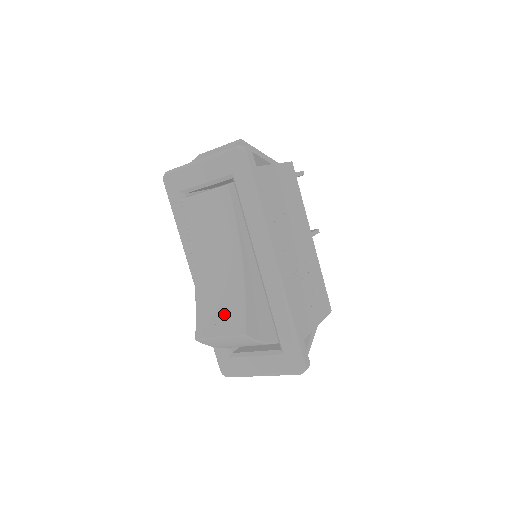
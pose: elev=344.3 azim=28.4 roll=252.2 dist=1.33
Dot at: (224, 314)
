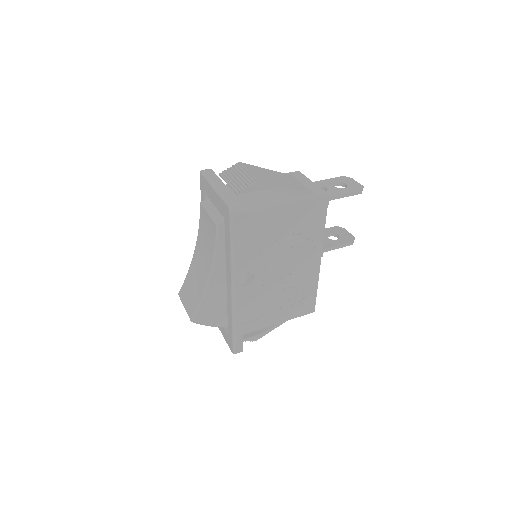
Dot at: (192, 297)
